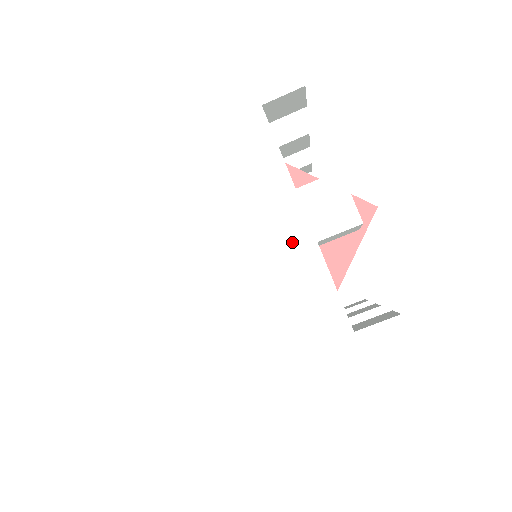
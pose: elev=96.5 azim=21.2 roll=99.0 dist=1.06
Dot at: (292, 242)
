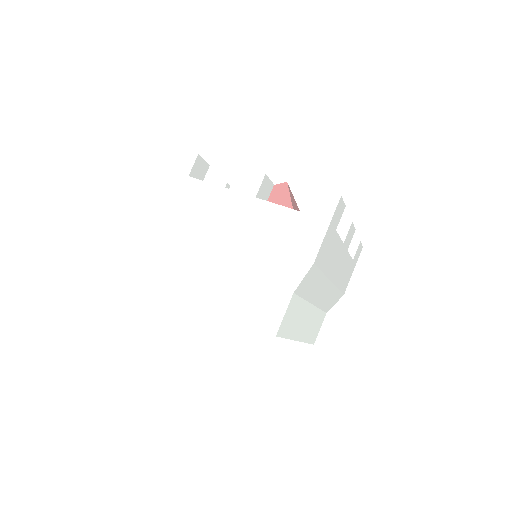
Dot at: (246, 207)
